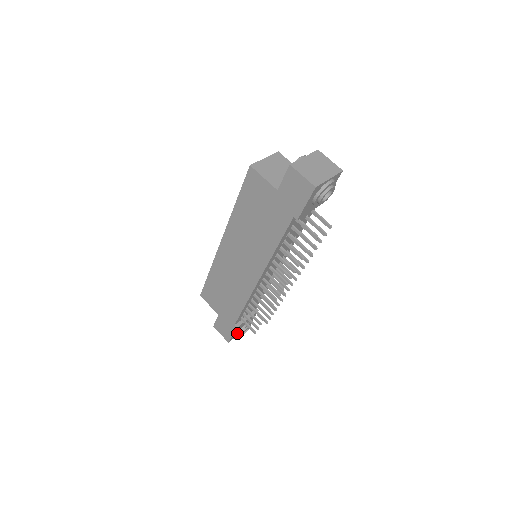
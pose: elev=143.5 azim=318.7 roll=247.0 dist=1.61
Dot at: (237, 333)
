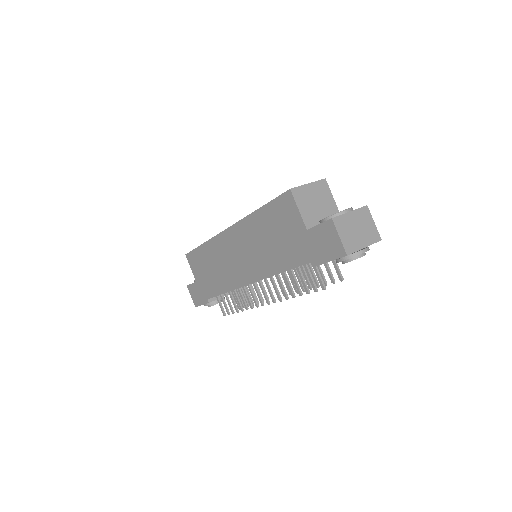
Dot at: (207, 304)
